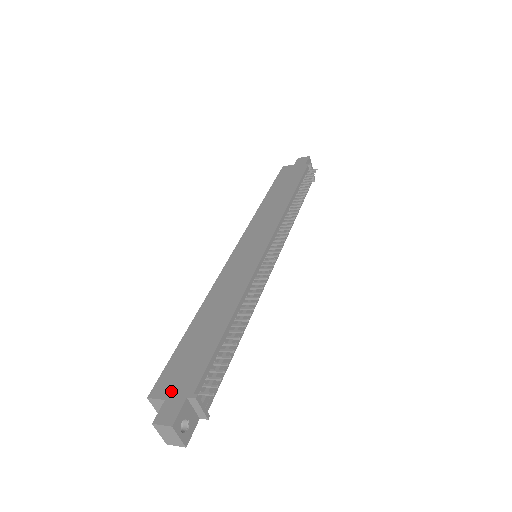
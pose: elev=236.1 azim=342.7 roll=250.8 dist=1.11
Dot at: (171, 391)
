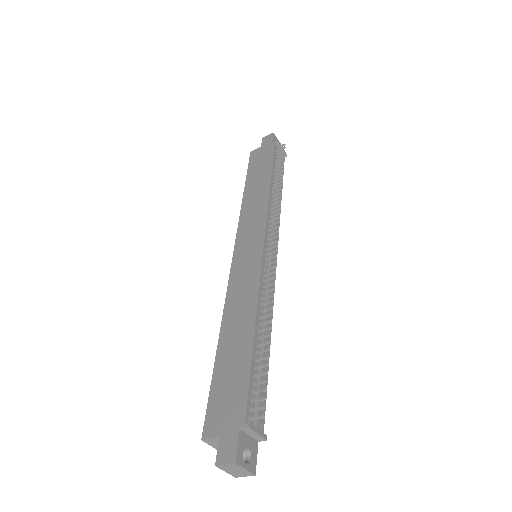
Dot at: (222, 426)
